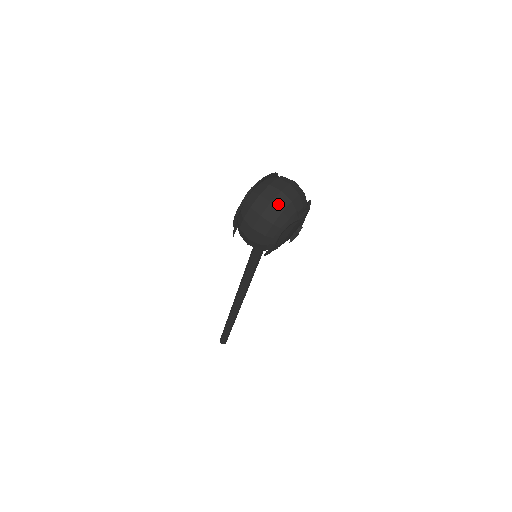
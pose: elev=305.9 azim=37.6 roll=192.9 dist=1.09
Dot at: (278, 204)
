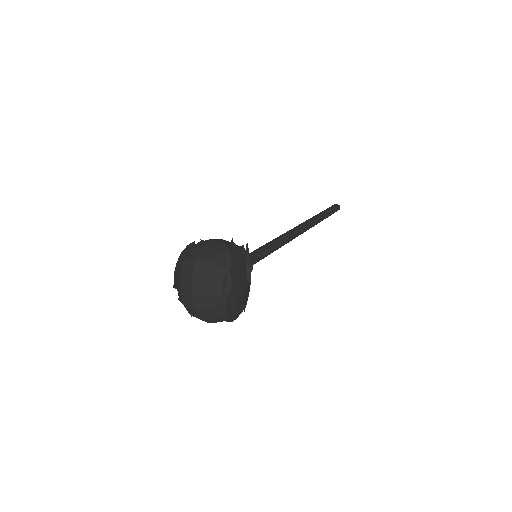
Dot at: (201, 306)
